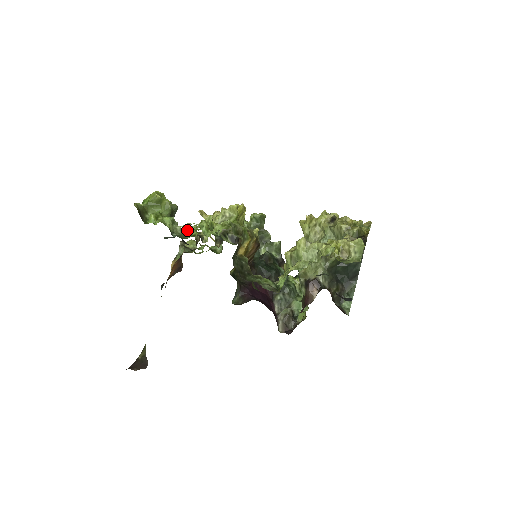
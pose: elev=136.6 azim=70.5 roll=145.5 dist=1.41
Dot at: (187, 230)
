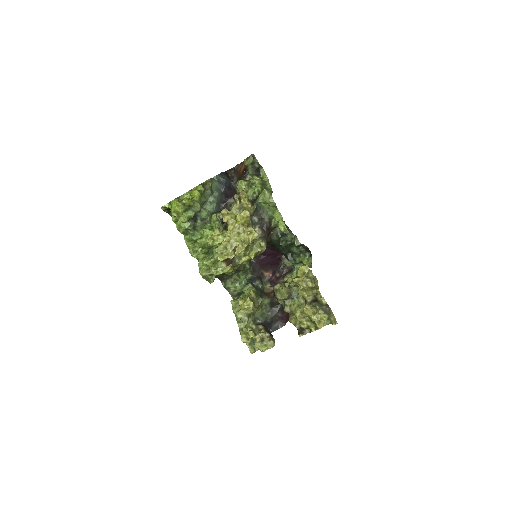
Dot at: (211, 215)
